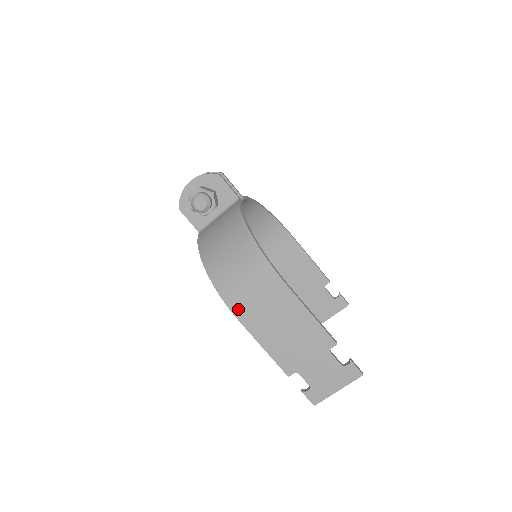
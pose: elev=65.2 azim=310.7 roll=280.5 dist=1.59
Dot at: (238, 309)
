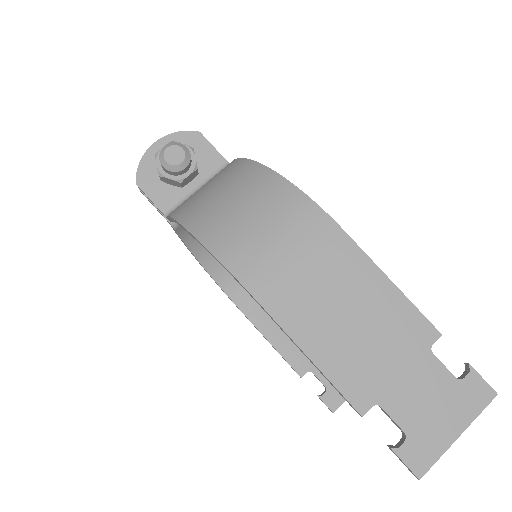
Dot at: (257, 281)
